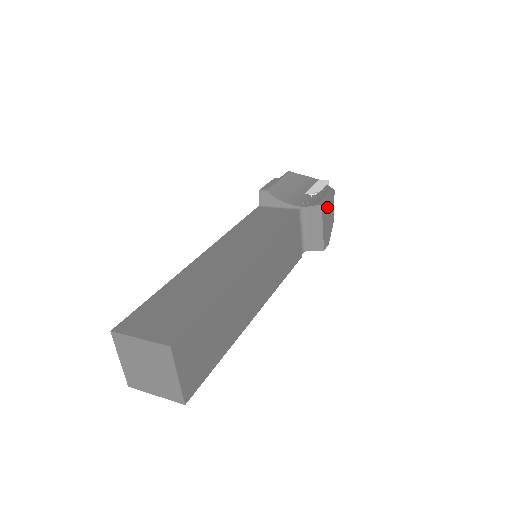
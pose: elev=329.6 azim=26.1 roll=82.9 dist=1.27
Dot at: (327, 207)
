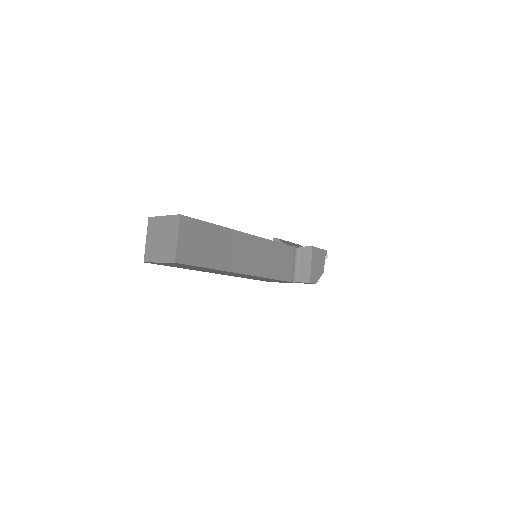
Dot at: (318, 254)
